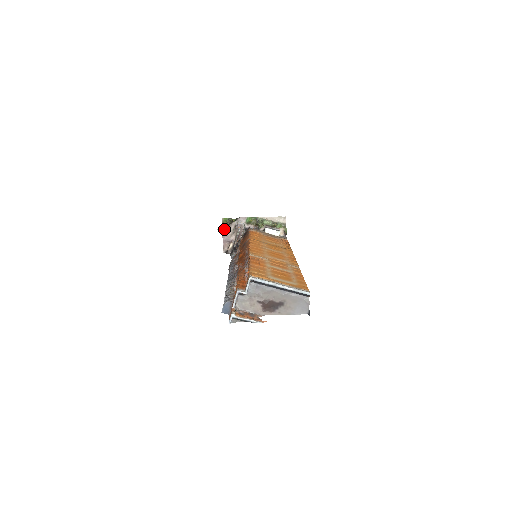
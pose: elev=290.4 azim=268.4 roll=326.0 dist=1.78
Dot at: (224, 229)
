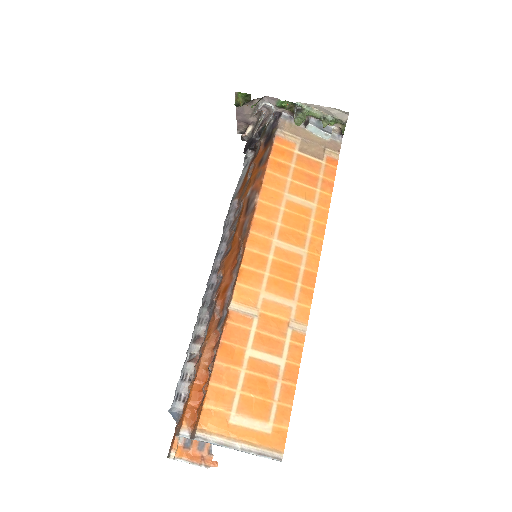
Dot at: (239, 105)
